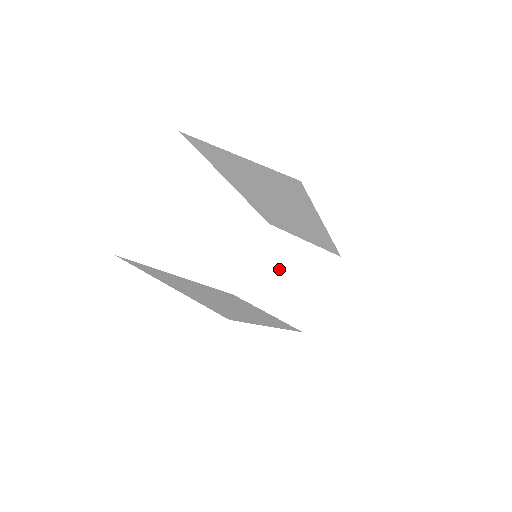
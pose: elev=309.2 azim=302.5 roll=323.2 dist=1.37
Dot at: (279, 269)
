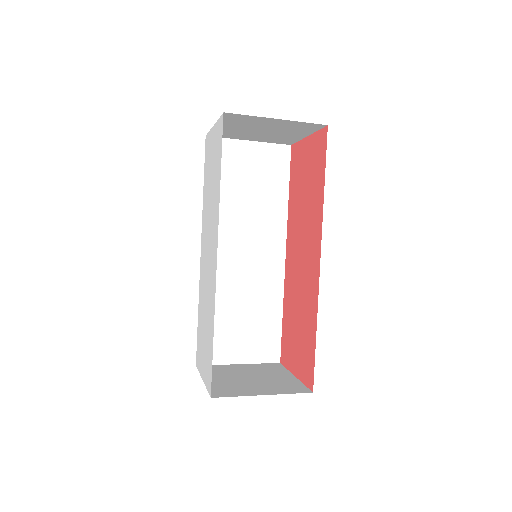
Dot at: (238, 377)
